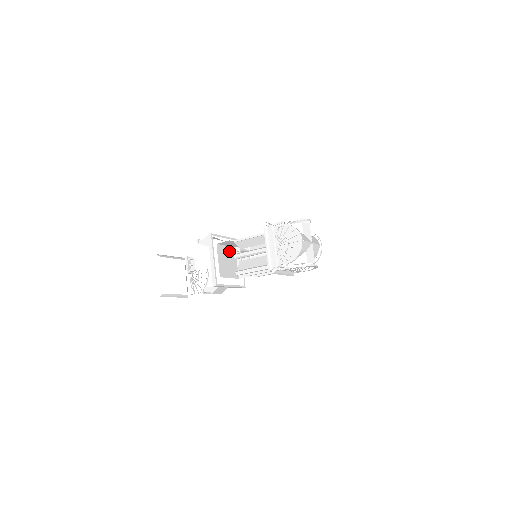
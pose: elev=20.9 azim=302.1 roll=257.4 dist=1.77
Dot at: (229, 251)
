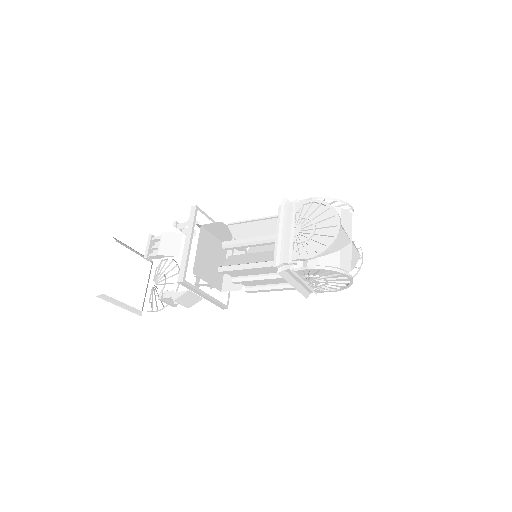
Dot at: (217, 246)
